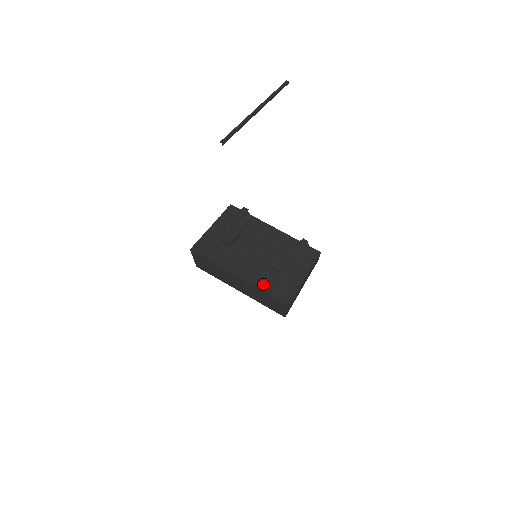
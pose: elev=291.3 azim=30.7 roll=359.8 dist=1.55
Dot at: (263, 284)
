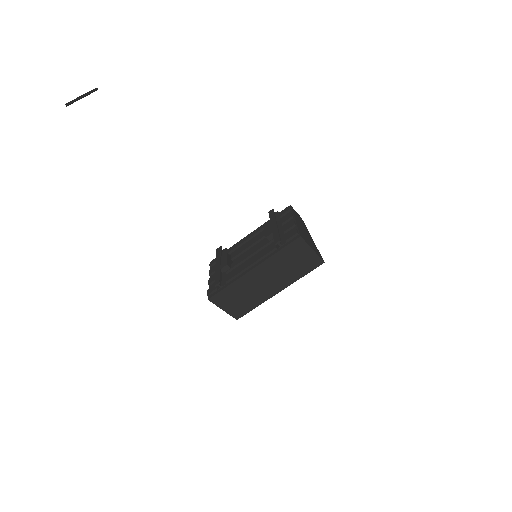
Dot at: (271, 250)
